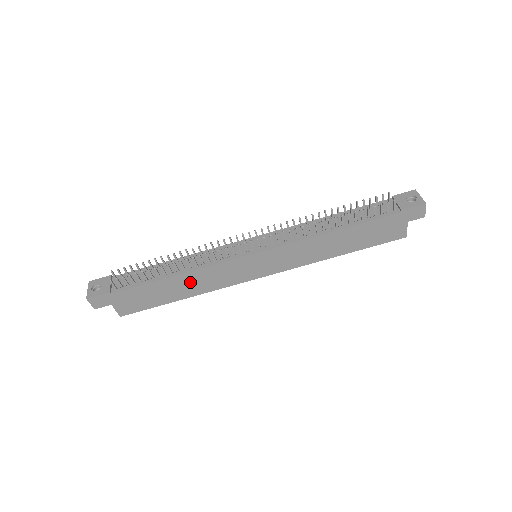
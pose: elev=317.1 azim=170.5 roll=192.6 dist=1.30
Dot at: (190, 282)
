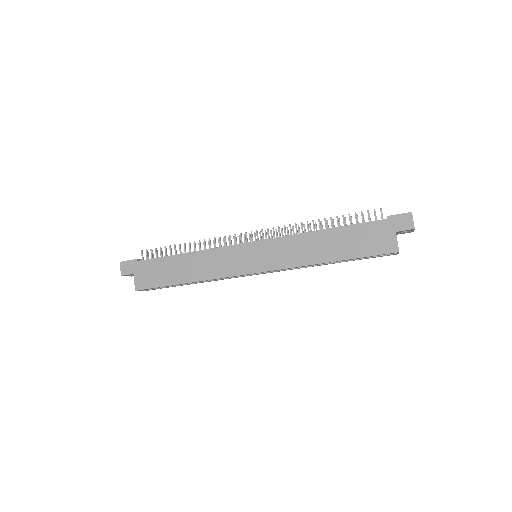
Dot at: (195, 263)
